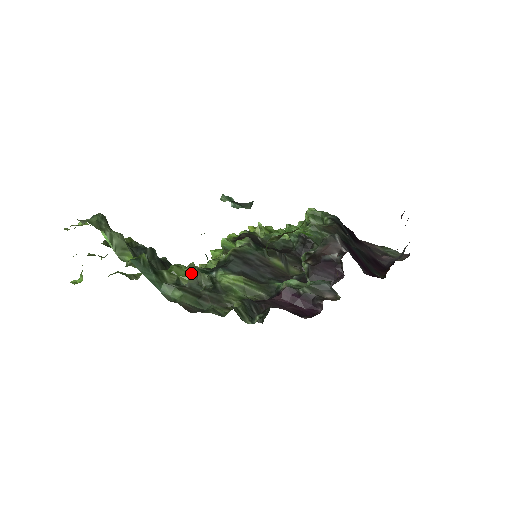
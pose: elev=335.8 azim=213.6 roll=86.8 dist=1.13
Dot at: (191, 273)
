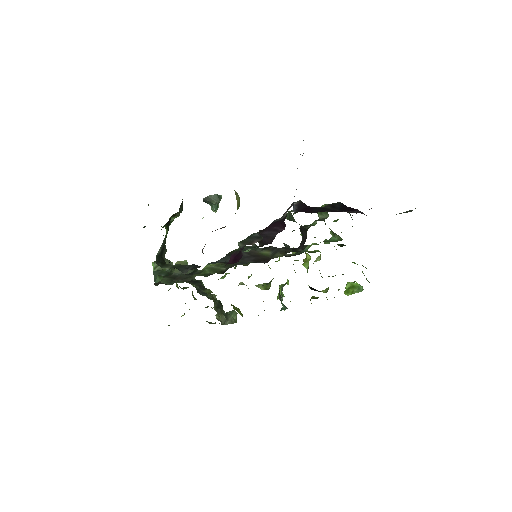
Dot at: occluded
